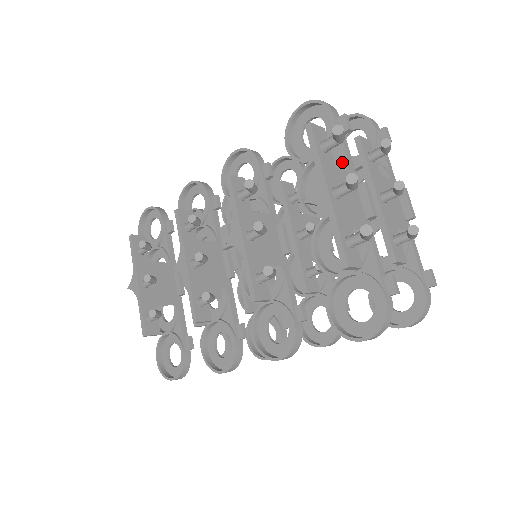
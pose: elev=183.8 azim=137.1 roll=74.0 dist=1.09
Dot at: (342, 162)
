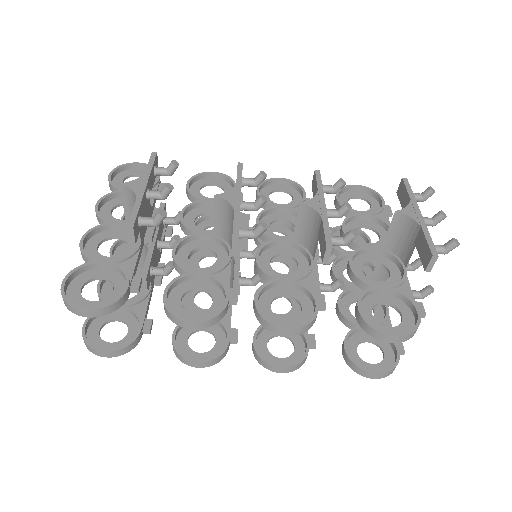
Dot at: (389, 225)
